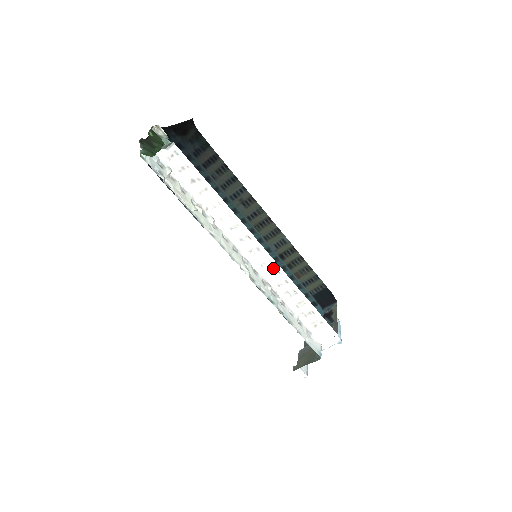
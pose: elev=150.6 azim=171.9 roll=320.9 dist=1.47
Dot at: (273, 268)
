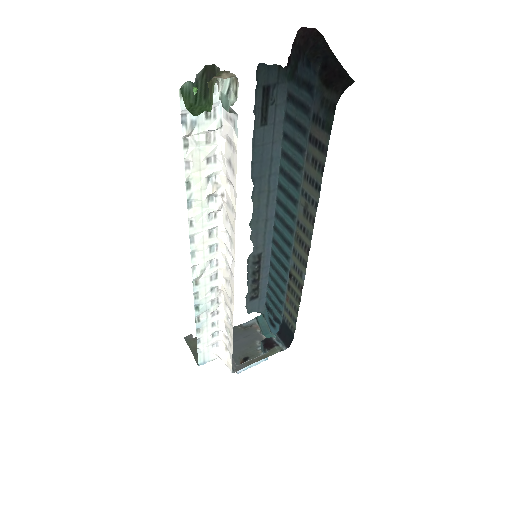
Dot at: (230, 294)
